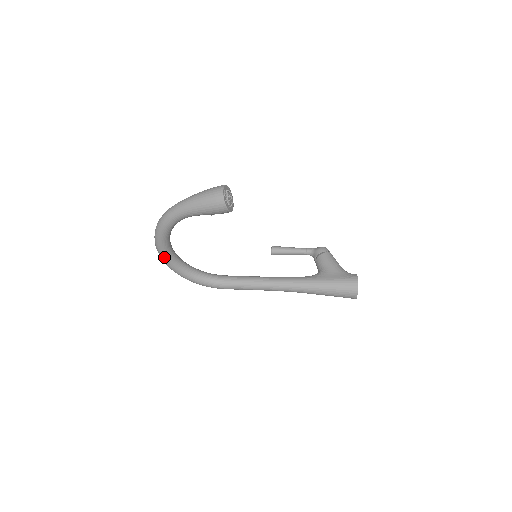
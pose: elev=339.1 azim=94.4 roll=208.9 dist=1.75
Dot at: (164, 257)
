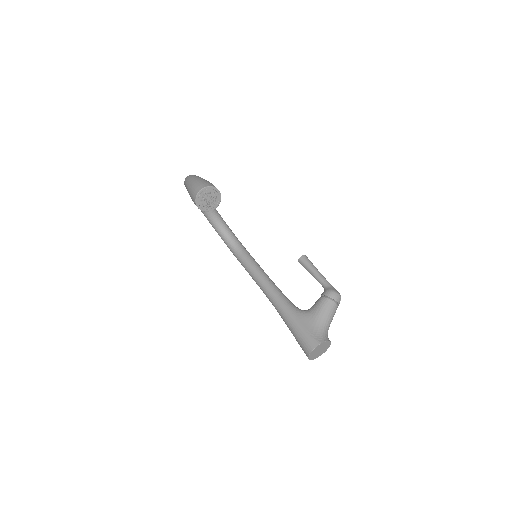
Dot at: occluded
